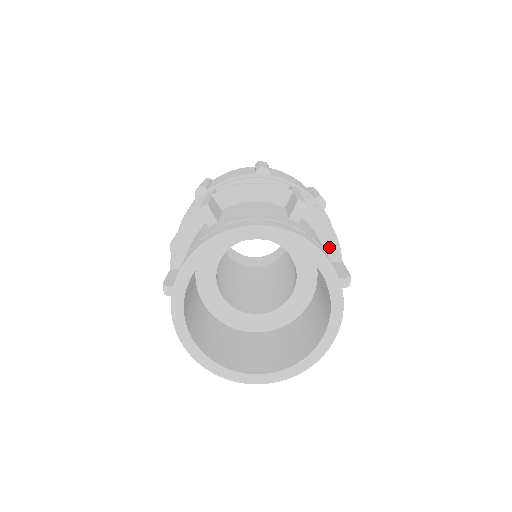
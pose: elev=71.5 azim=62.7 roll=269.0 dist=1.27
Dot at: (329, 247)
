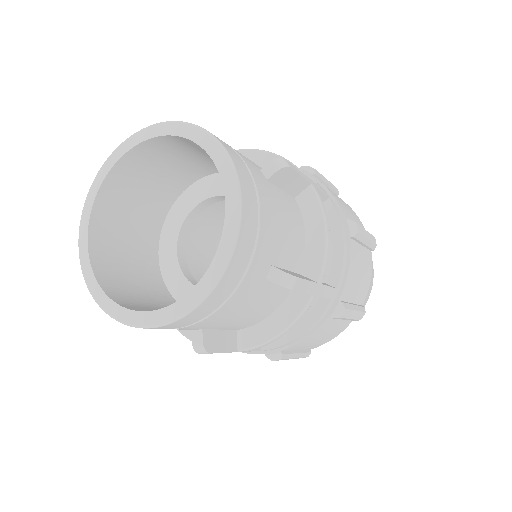
Dot at: (312, 257)
